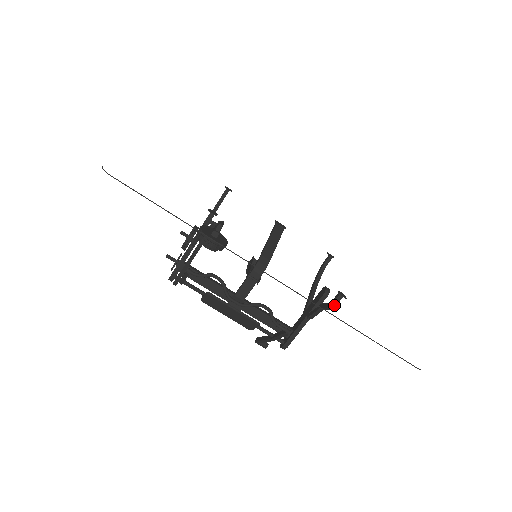
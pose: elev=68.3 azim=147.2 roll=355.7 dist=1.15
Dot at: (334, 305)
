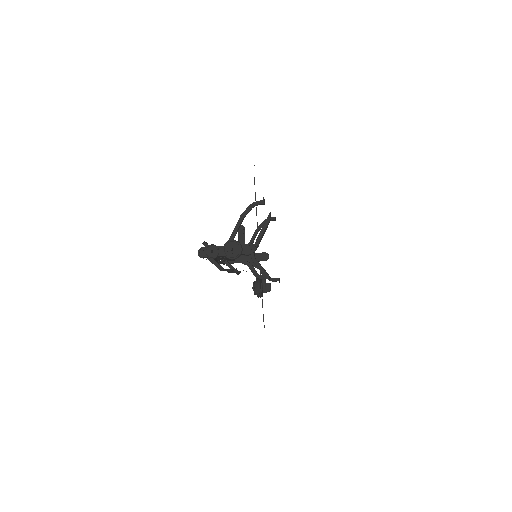
Dot at: (272, 281)
